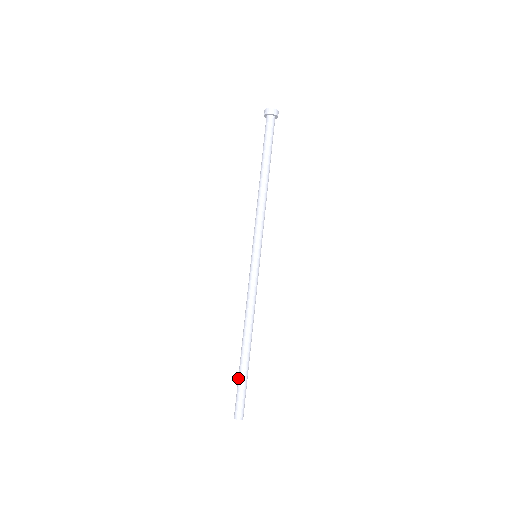
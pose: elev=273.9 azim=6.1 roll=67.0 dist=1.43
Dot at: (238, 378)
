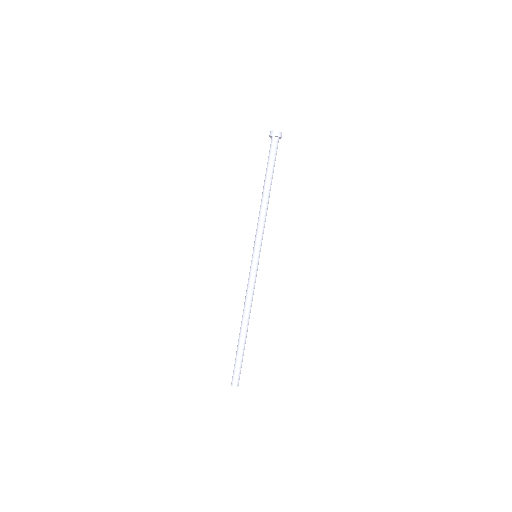
Dot at: (238, 355)
